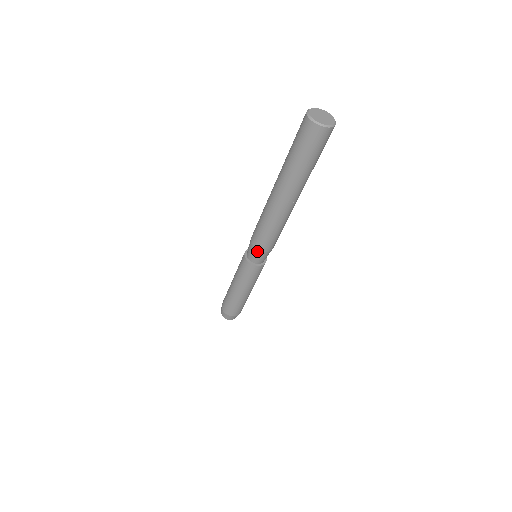
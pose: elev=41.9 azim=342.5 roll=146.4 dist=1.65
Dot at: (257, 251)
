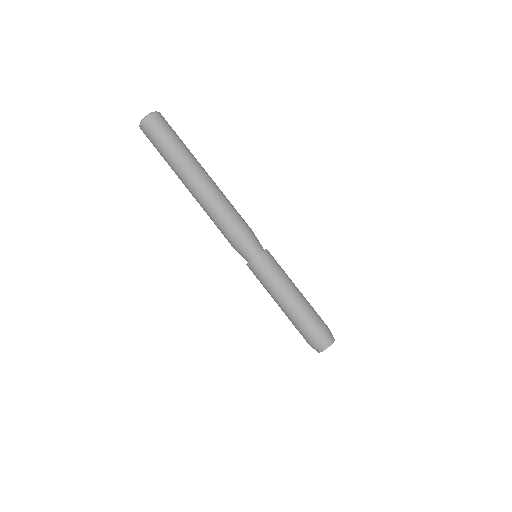
Dot at: (234, 247)
